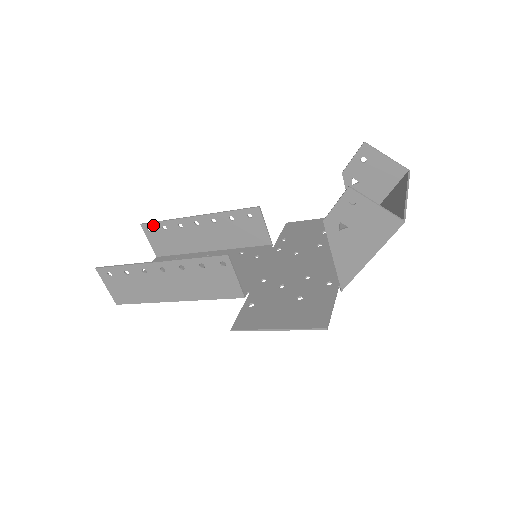
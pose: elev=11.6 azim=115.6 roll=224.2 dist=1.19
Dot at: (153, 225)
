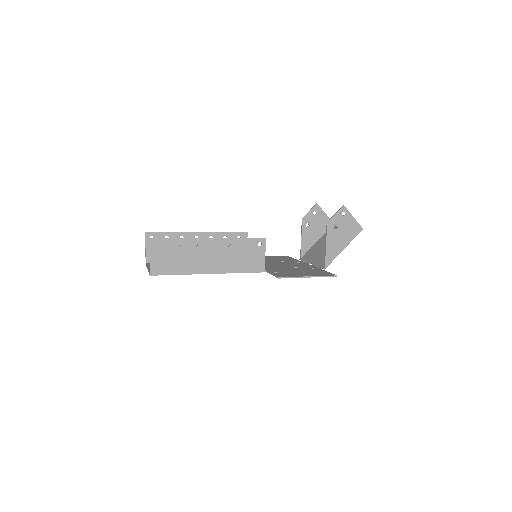
Dot at: (157, 234)
